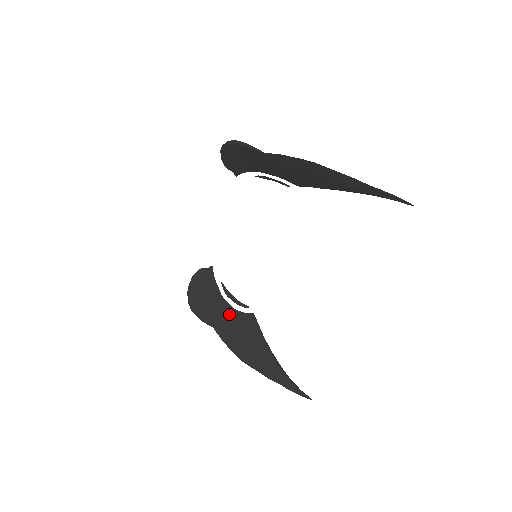
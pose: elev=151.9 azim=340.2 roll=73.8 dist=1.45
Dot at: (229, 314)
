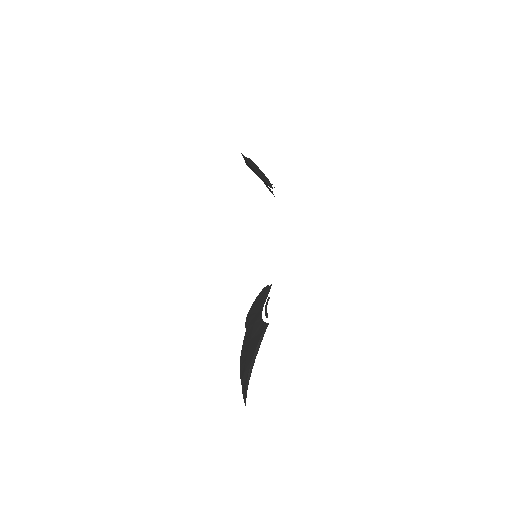
Dot at: (257, 321)
